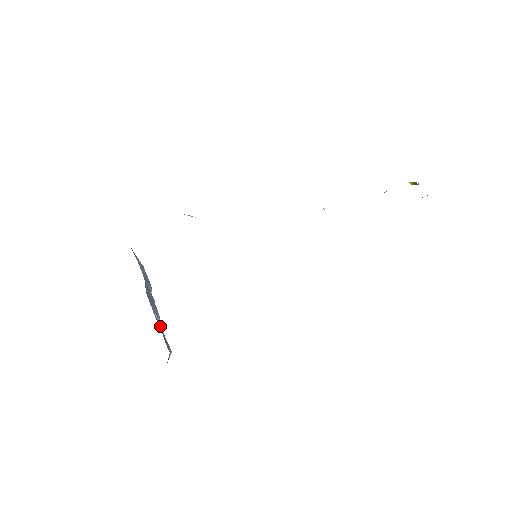
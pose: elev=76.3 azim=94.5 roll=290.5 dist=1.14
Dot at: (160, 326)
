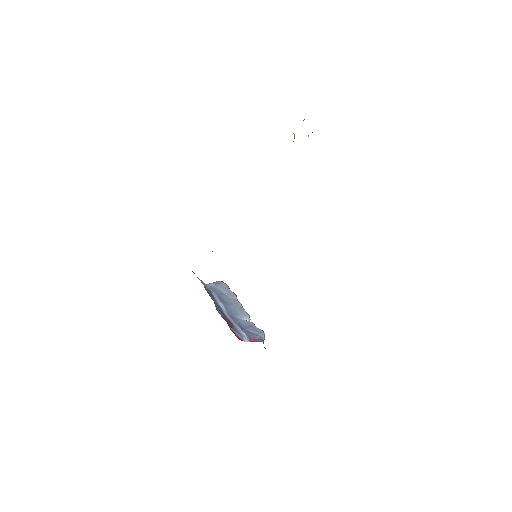
Dot at: (250, 323)
